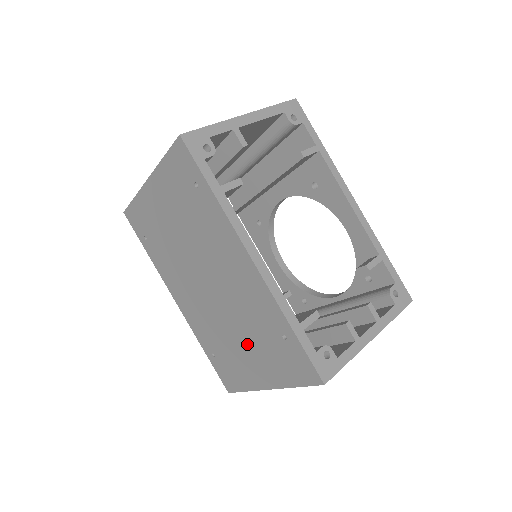
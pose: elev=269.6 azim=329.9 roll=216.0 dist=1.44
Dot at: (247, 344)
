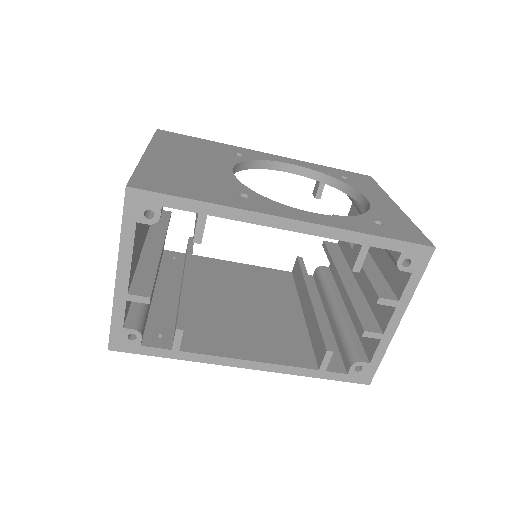
Dot at: occluded
